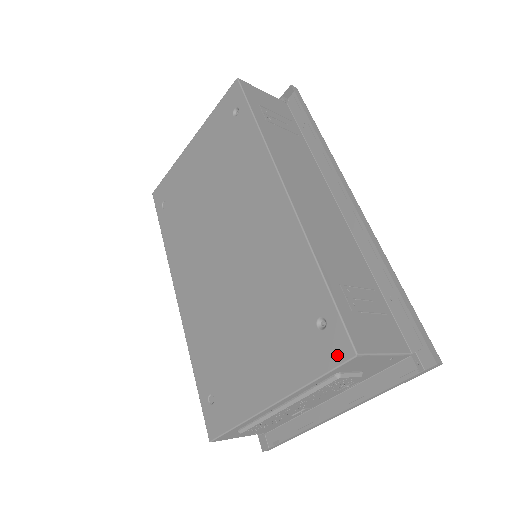
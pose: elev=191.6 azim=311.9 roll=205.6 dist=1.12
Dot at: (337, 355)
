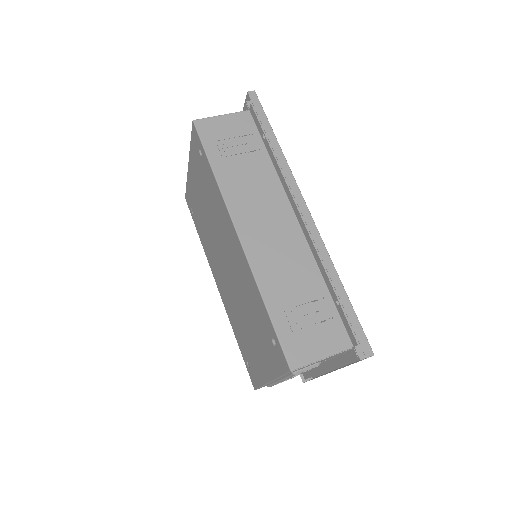
Dot at: (284, 367)
